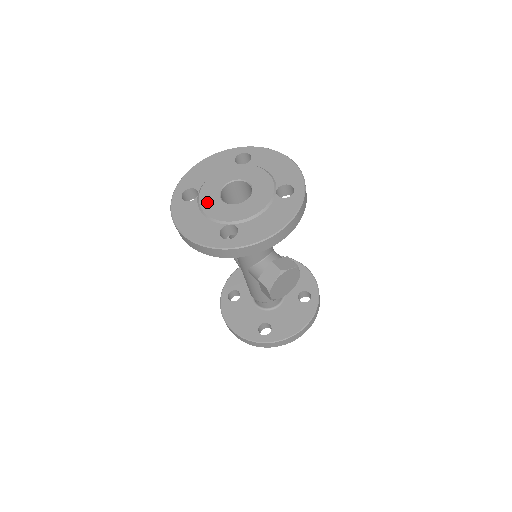
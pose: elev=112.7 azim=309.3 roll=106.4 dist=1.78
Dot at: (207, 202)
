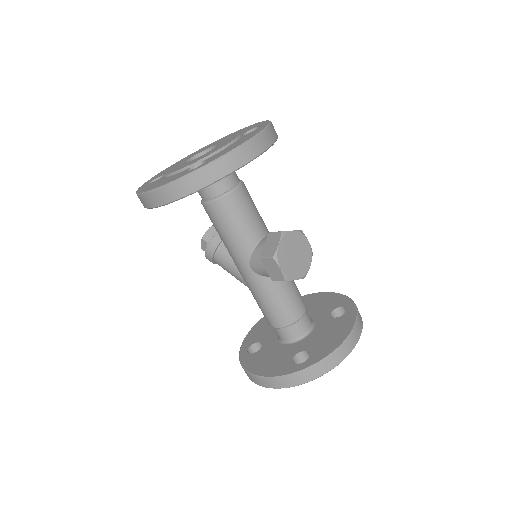
Dot at: occluded
